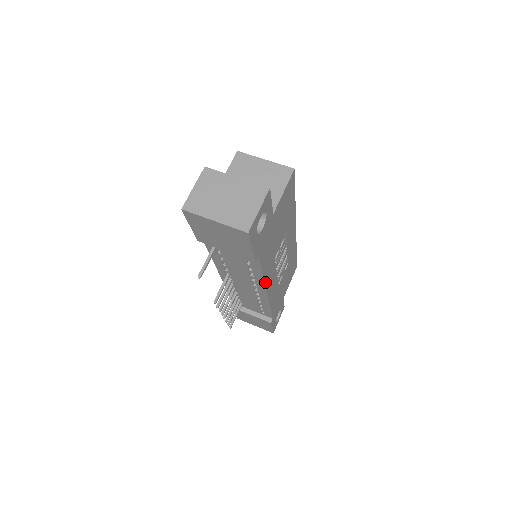
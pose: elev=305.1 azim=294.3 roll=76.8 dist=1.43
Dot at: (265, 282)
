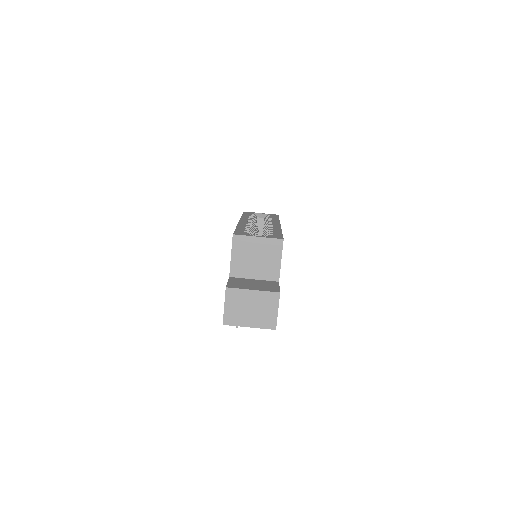
Dot at: occluded
